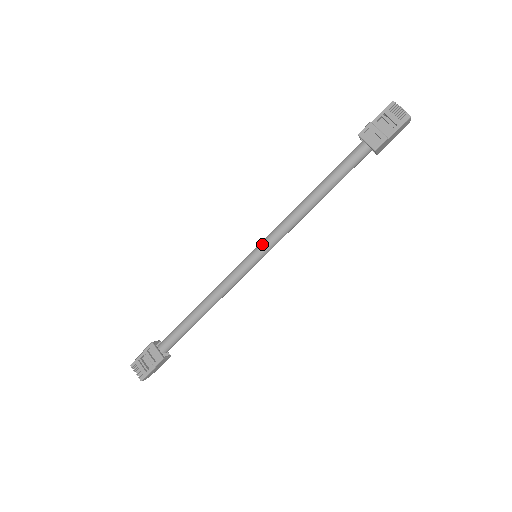
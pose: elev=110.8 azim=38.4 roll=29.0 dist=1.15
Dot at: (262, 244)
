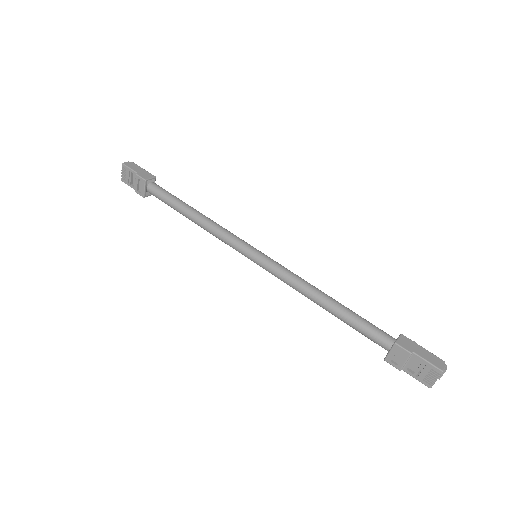
Dot at: (264, 264)
